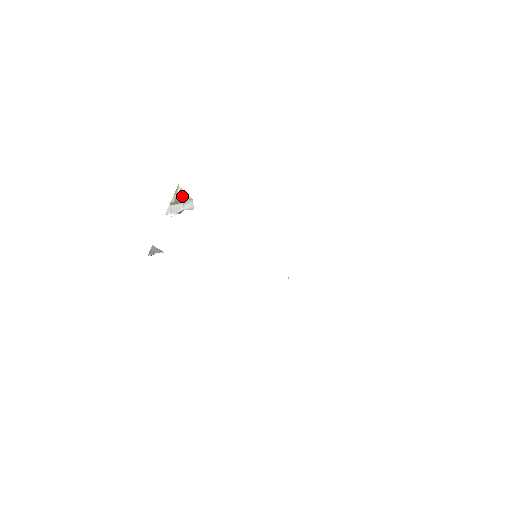
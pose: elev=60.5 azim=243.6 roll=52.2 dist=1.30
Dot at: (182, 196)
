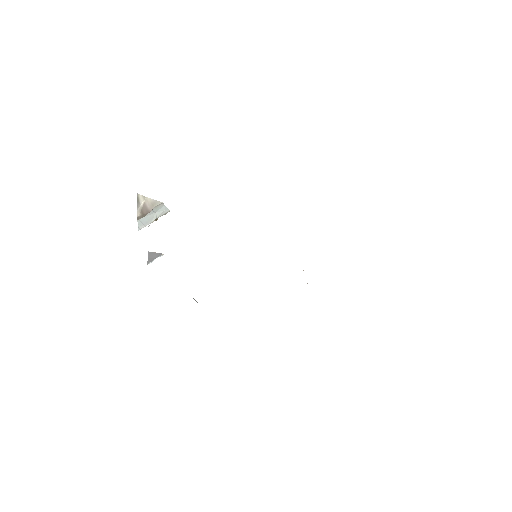
Dot at: (148, 204)
